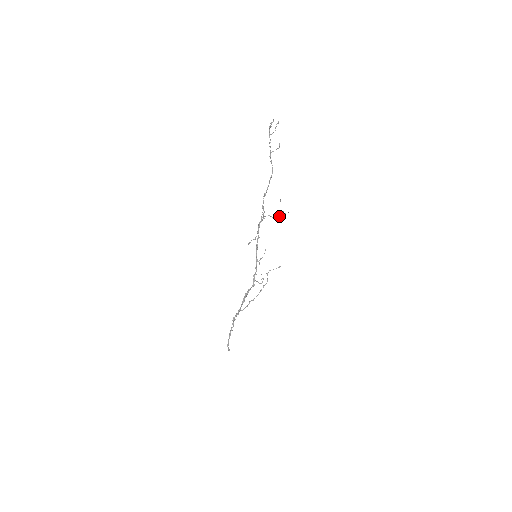
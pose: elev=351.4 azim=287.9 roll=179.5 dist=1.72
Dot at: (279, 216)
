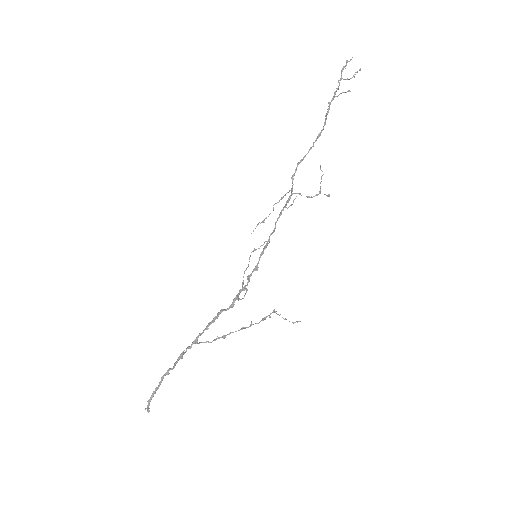
Dot at: occluded
